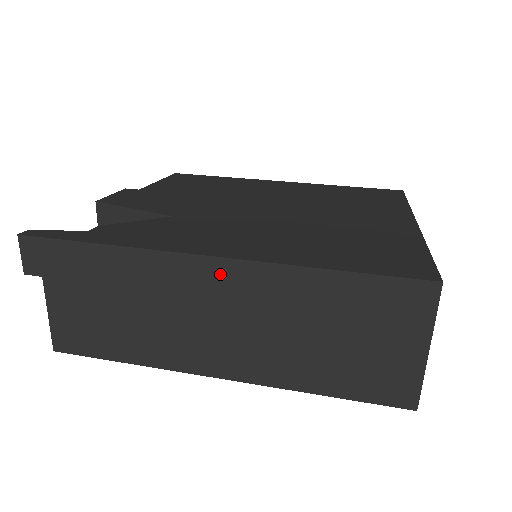
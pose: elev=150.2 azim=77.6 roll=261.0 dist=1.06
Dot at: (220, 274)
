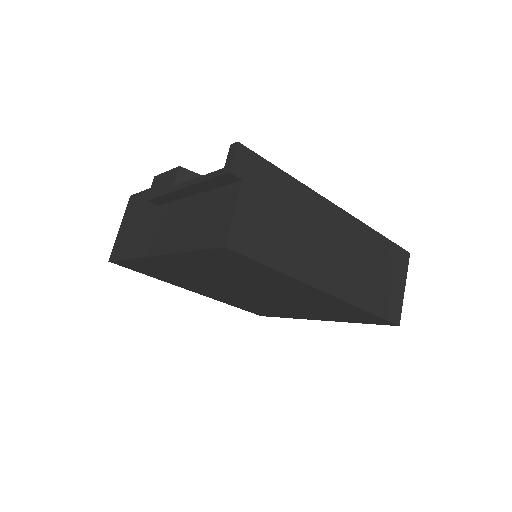
Dot at: (341, 220)
